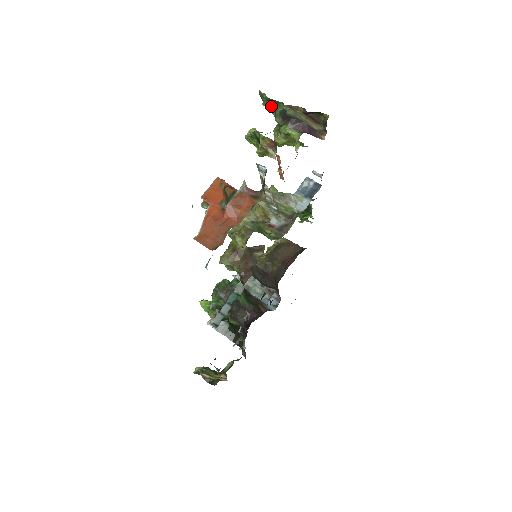
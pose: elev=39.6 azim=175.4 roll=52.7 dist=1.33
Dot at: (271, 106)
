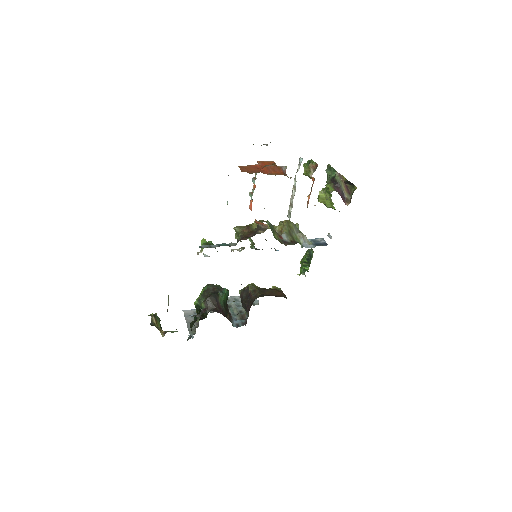
Dot at: (329, 172)
